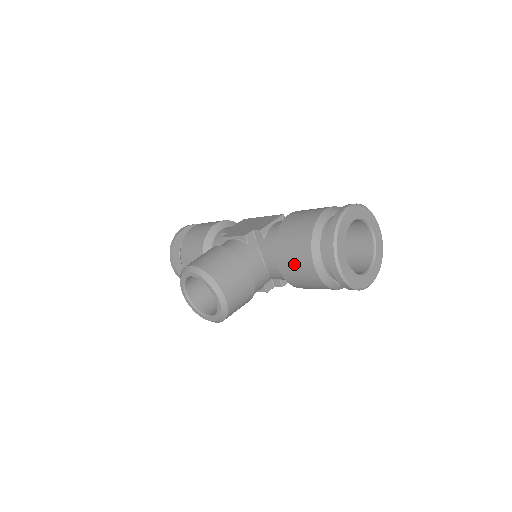
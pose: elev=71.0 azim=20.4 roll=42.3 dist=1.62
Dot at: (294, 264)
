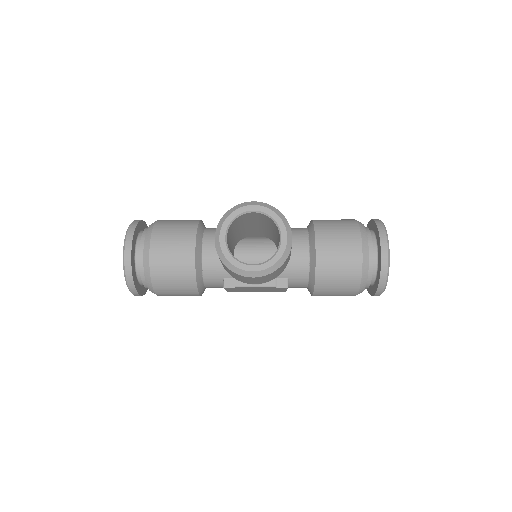
Dot at: (338, 246)
